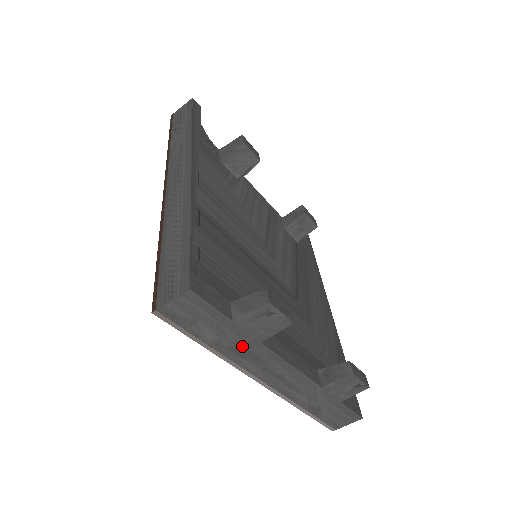
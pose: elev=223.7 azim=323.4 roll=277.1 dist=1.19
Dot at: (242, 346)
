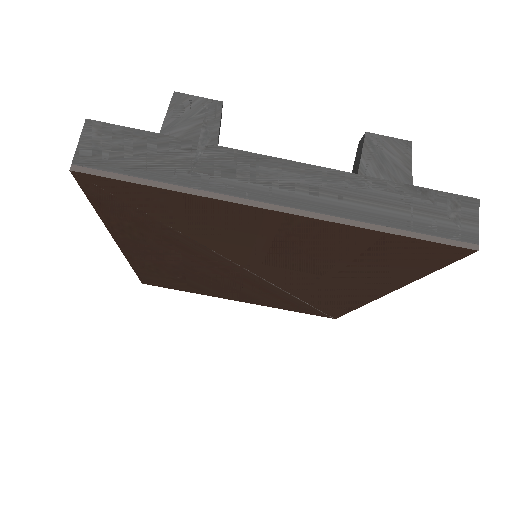
Dot at: (202, 163)
